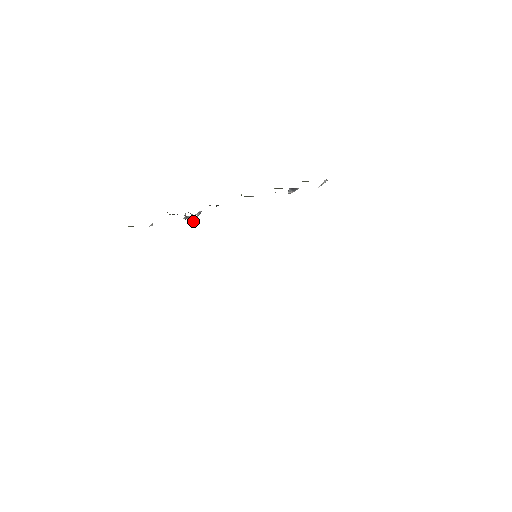
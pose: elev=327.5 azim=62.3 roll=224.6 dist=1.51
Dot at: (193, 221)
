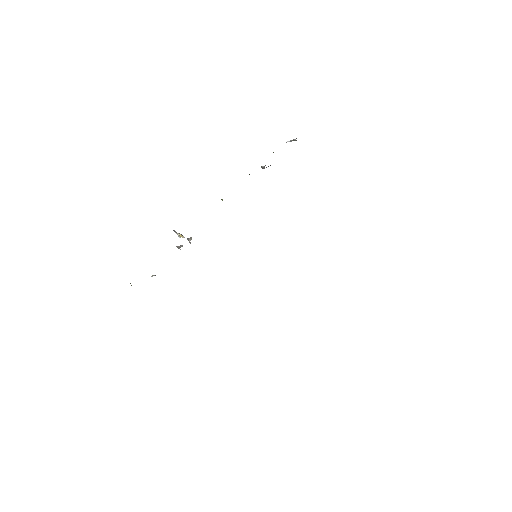
Dot at: (182, 237)
